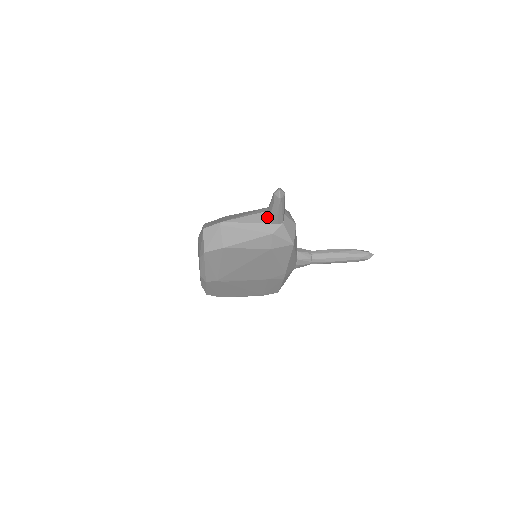
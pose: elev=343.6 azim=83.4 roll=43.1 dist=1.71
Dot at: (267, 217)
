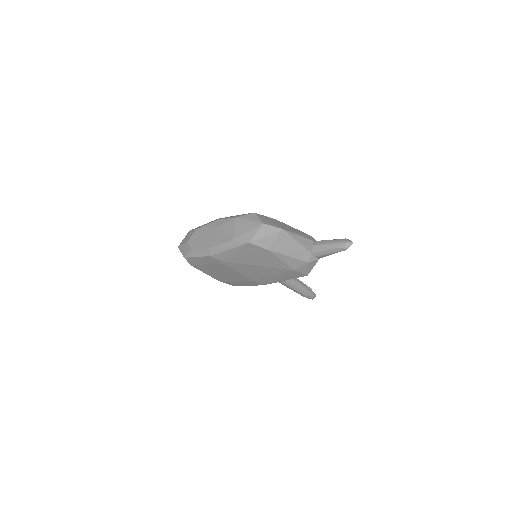
Dot at: (315, 248)
